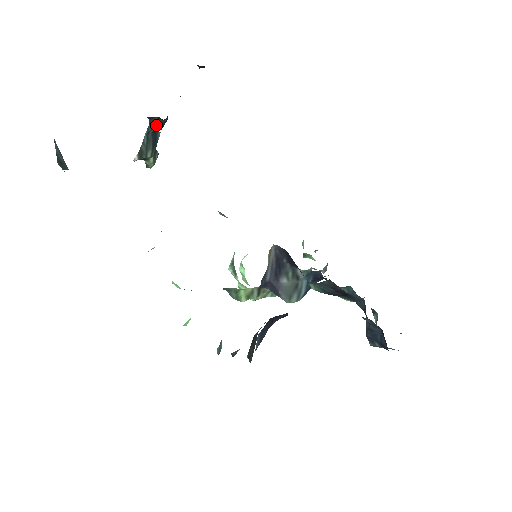
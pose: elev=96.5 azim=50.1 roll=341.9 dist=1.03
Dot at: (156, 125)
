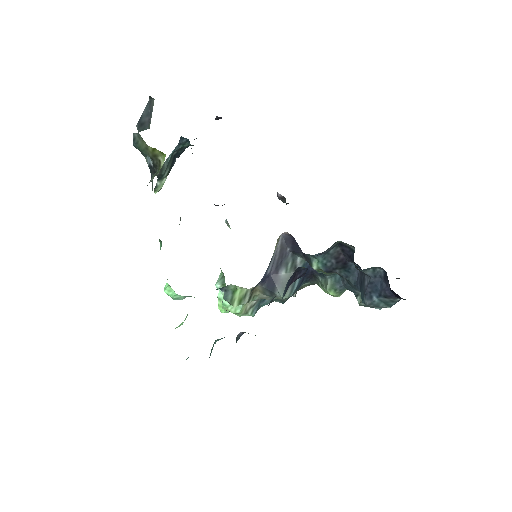
Dot at: (180, 148)
